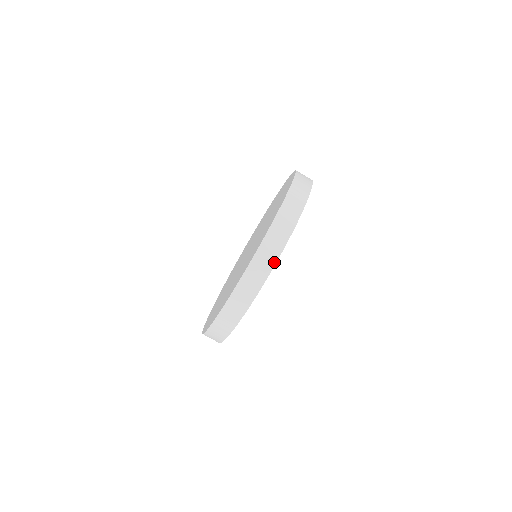
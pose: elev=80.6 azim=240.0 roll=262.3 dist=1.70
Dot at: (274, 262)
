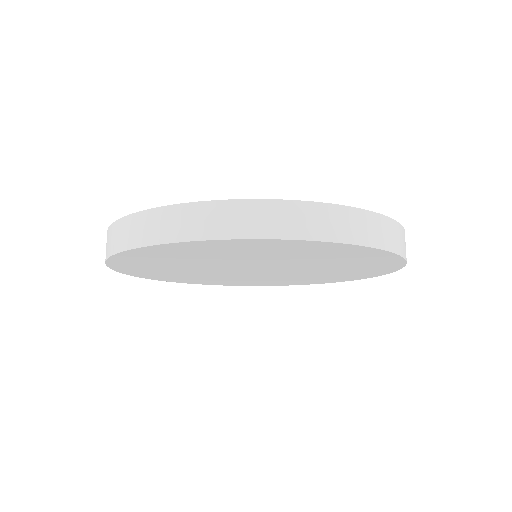
Dot at: (134, 245)
